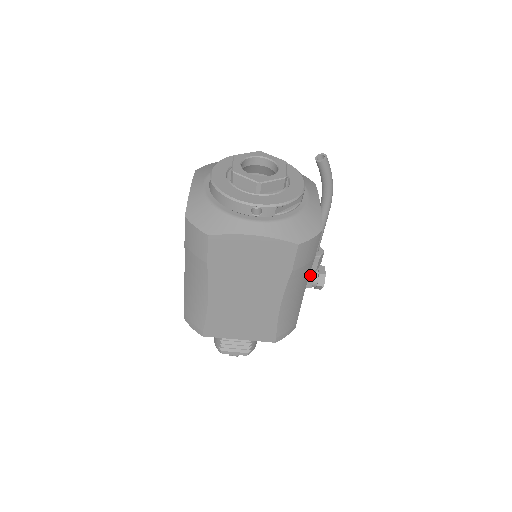
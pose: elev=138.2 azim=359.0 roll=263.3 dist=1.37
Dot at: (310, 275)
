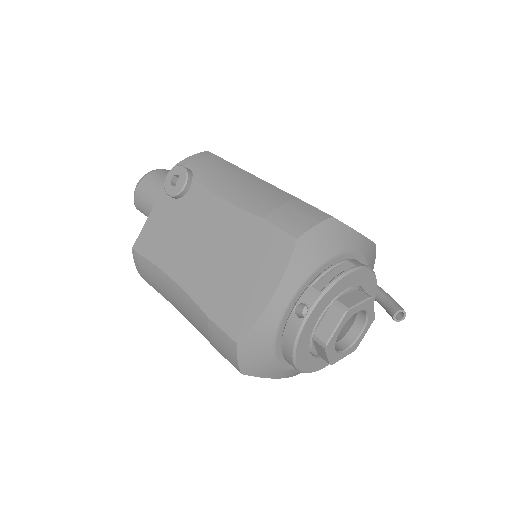
Dot at: occluded
